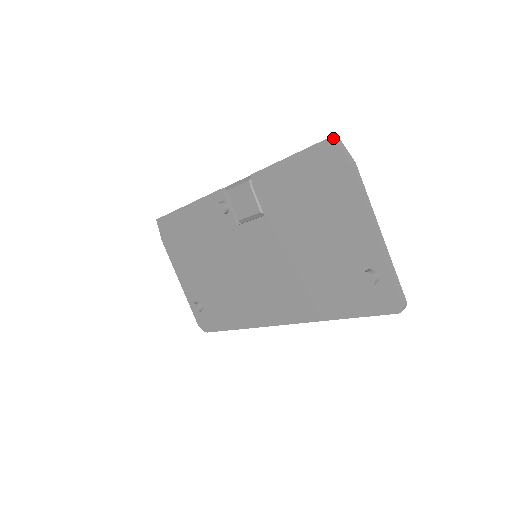
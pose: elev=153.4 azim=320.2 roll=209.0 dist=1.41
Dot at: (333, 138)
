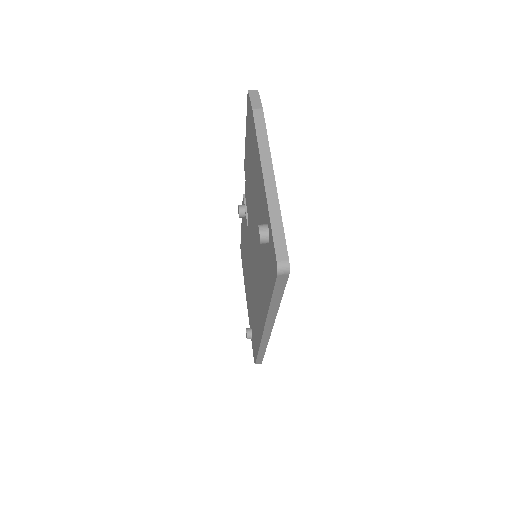
Dot at: (248, 91)
